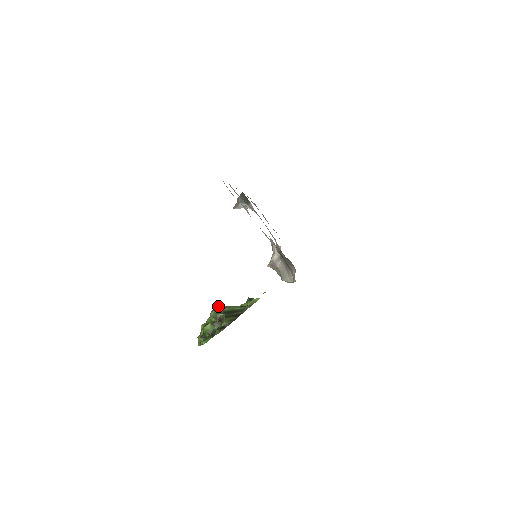
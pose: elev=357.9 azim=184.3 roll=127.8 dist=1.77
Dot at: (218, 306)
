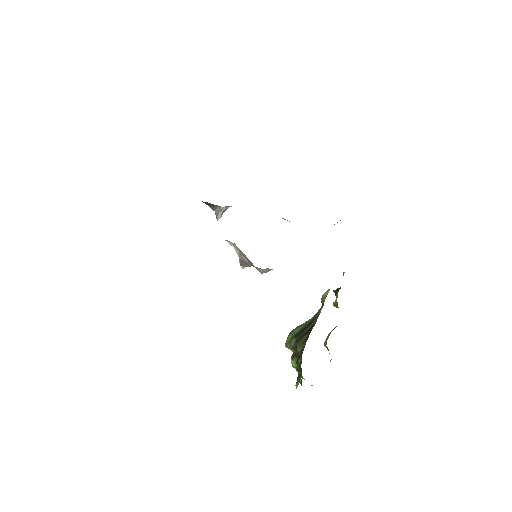
Dot at: (291, 331)
